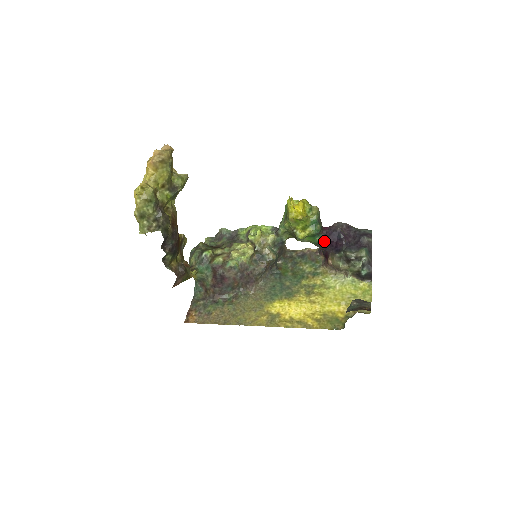
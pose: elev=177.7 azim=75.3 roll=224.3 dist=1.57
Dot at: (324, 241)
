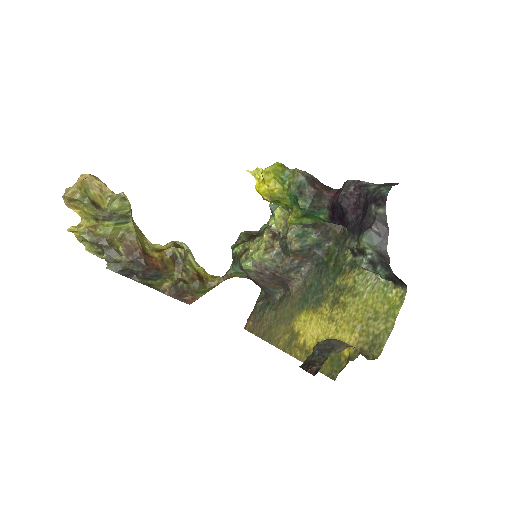
Dot at: (332, 218)
